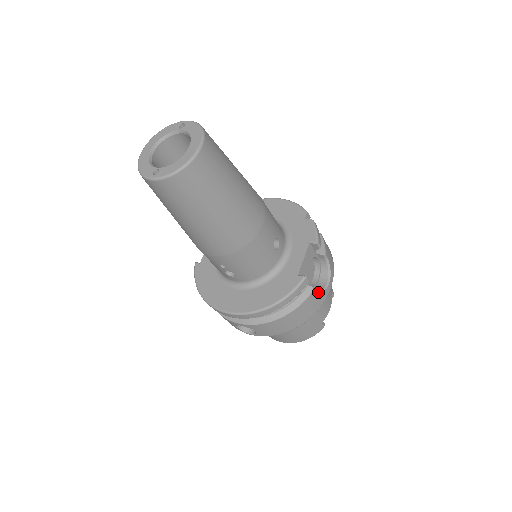
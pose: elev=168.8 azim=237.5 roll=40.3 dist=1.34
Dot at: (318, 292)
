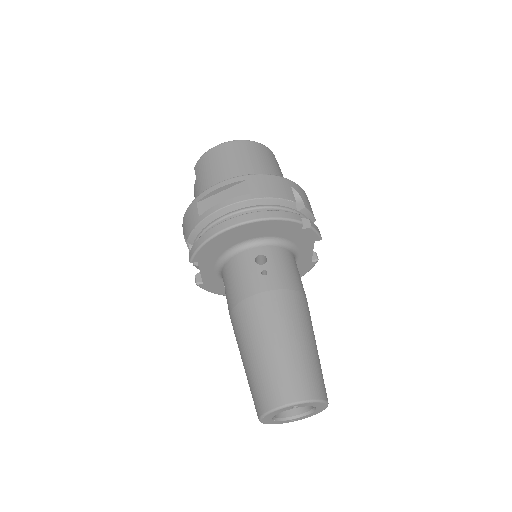
Dot at: occluded
